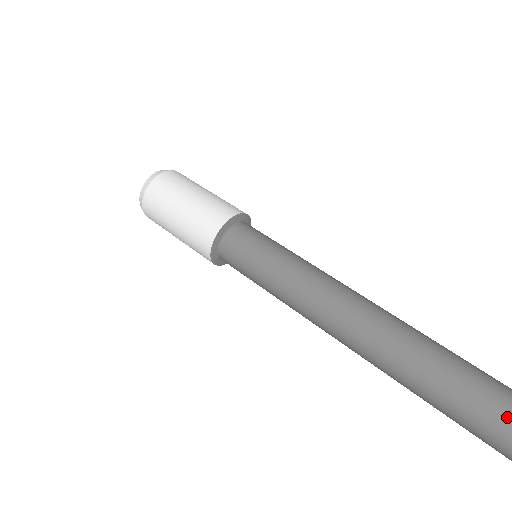
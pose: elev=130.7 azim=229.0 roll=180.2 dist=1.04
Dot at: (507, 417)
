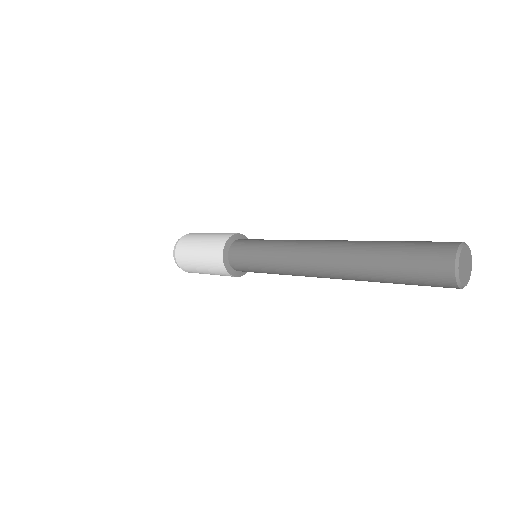
Dot at: (432, 263)
